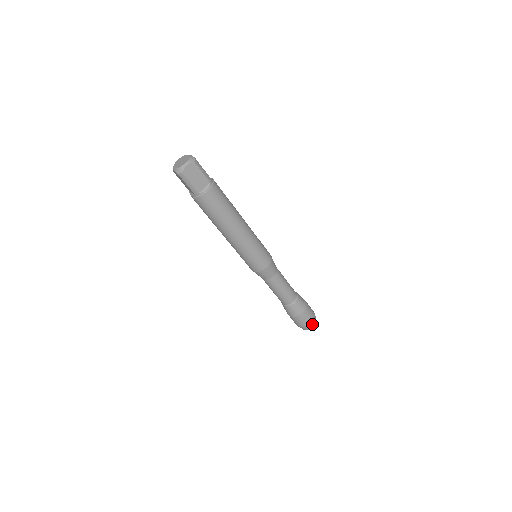
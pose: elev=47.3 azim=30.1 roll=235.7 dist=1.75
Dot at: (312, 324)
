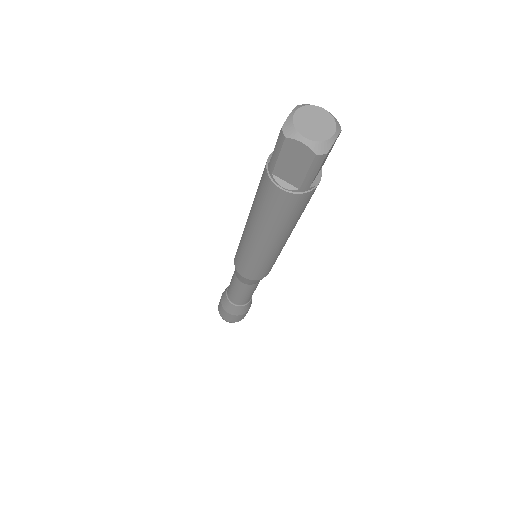
Dot at: occluded
